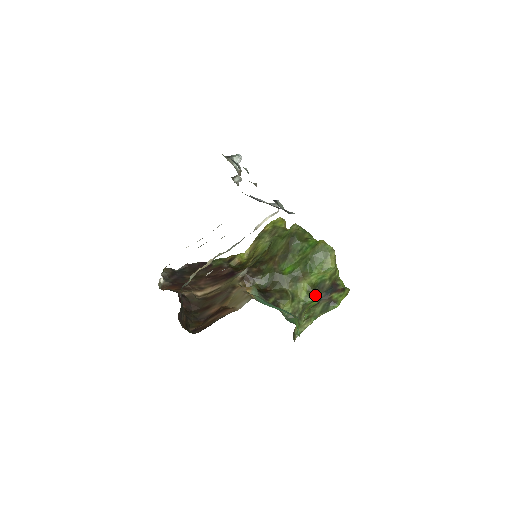
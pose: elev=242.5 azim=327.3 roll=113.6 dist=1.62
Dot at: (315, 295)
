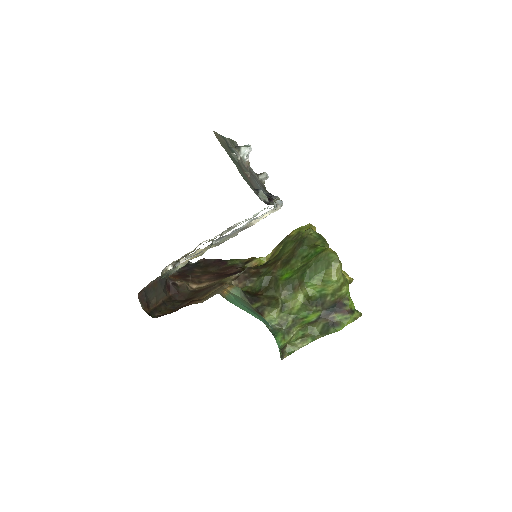
Dot at: (310, 310)
